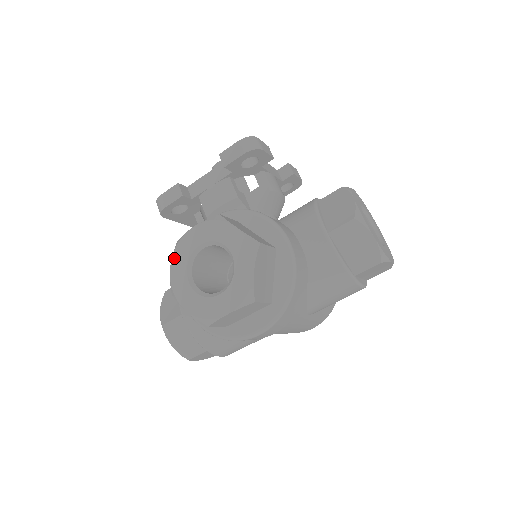
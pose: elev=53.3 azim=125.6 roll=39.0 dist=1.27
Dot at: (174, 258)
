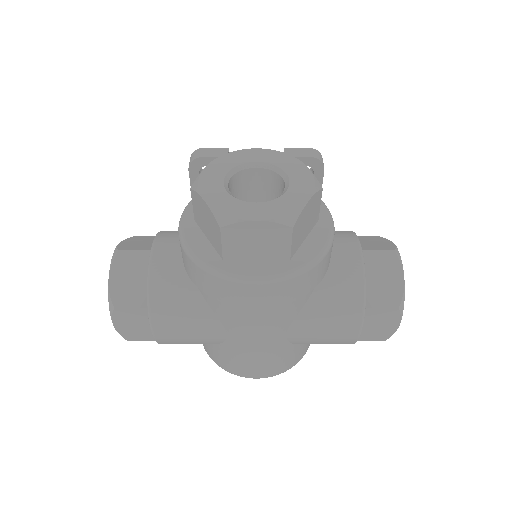
Dot at: (218, 160)
